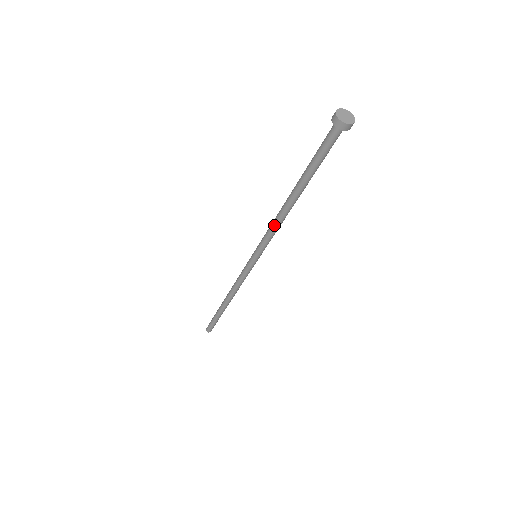
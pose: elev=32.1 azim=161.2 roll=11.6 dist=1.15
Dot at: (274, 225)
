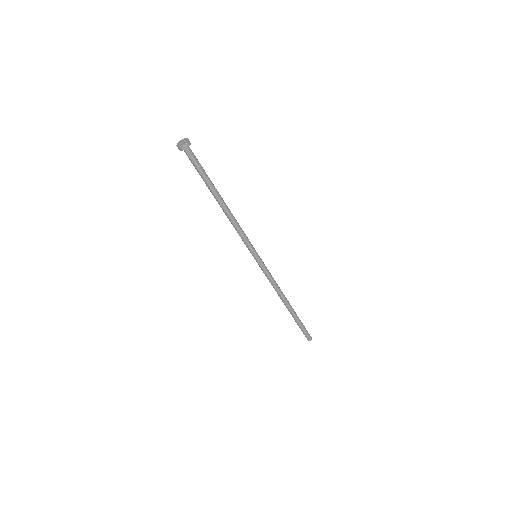
Dot at: (235, 227)
